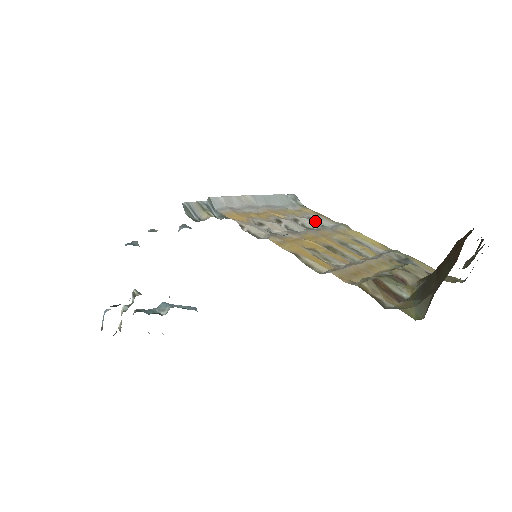
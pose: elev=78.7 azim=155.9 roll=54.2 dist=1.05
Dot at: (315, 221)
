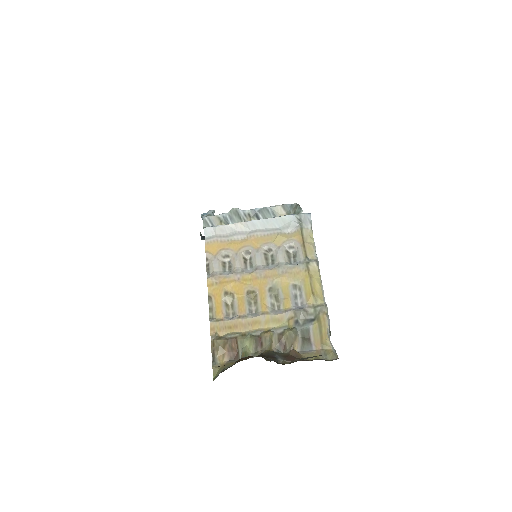
Dot at: (294, 250)
